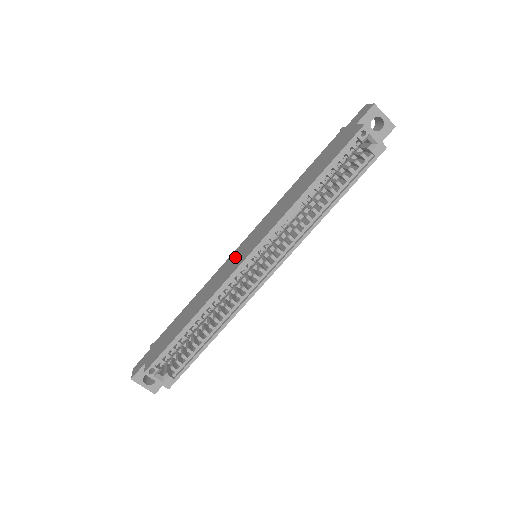
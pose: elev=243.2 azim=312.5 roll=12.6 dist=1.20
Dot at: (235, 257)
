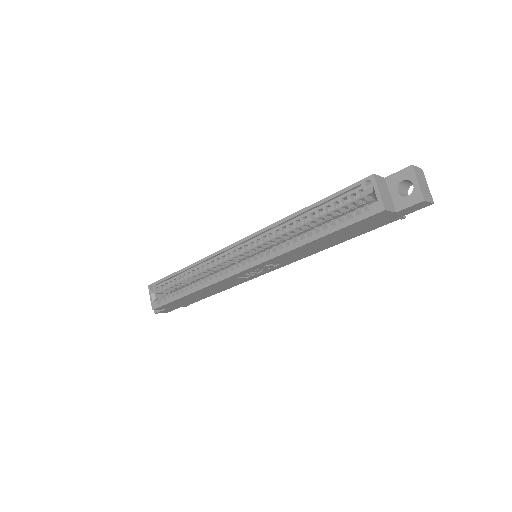
Dot at: occluded
